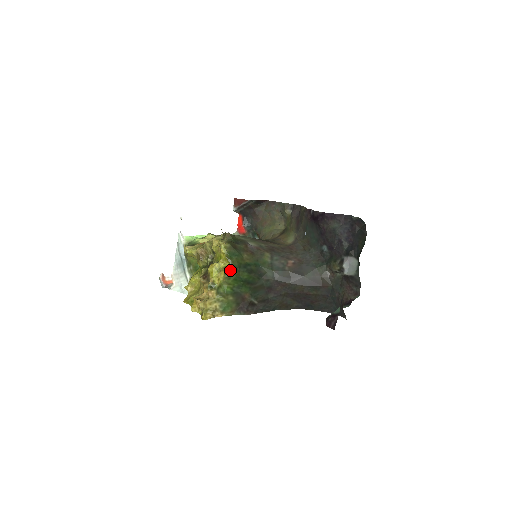
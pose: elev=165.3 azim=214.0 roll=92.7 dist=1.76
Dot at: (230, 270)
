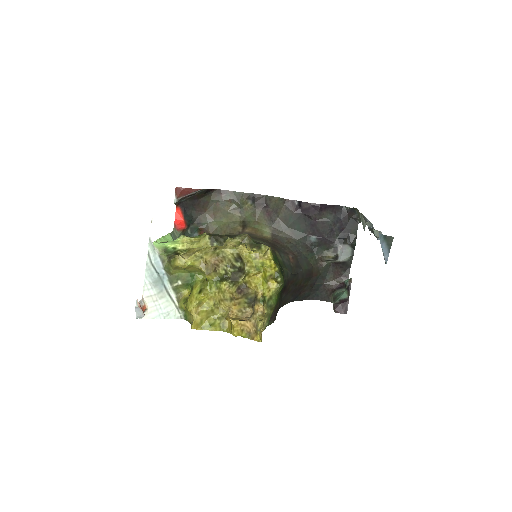
Dot at: (280, 277)
